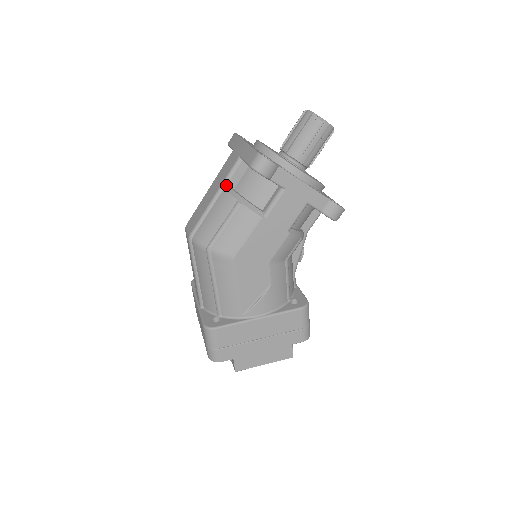
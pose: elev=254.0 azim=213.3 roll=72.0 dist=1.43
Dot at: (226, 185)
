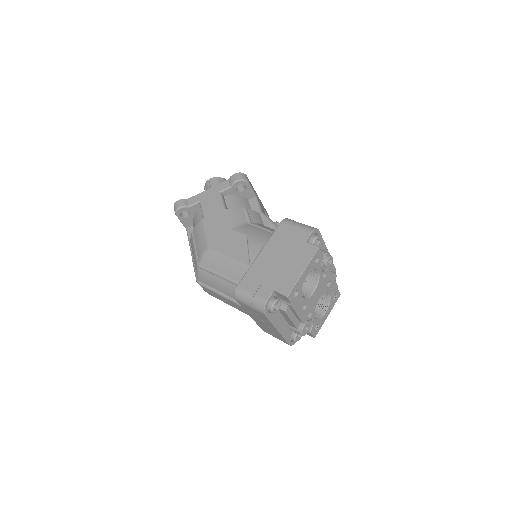
Dot at: (190, 243)
